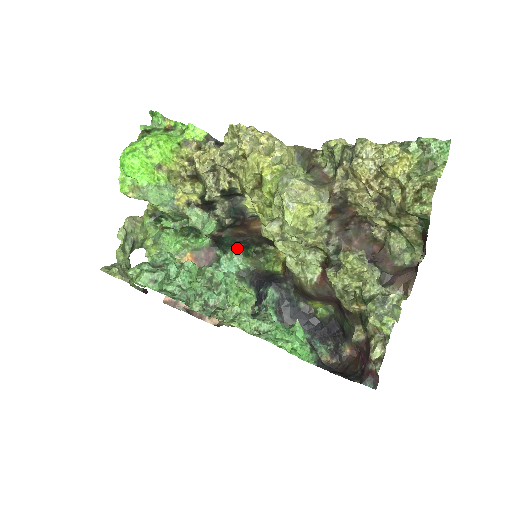
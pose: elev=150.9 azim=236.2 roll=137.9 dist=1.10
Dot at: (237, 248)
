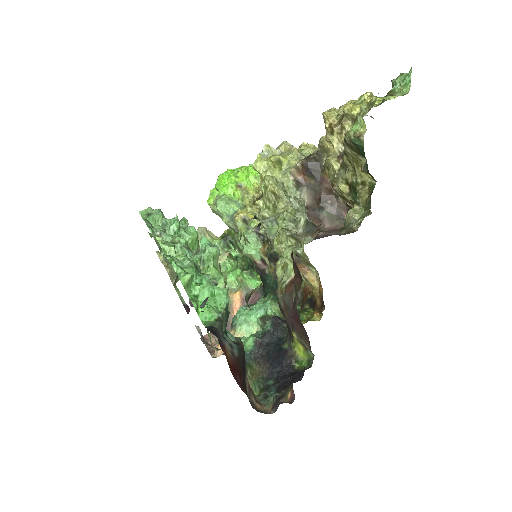
Dot at: (276, 293)
